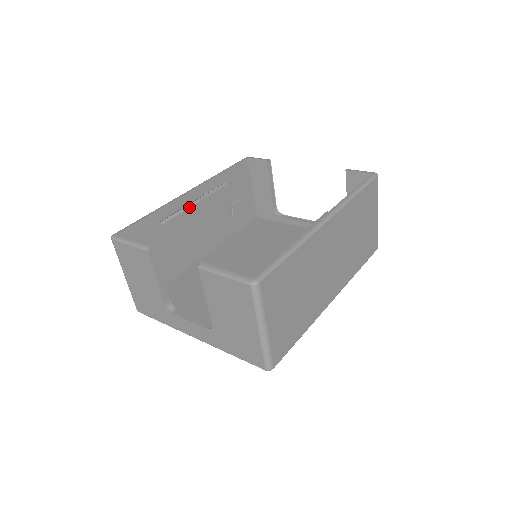
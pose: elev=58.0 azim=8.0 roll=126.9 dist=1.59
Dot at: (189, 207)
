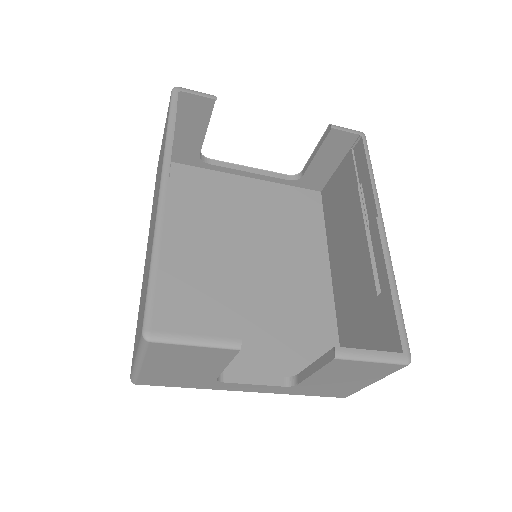
Dot at: occluded
